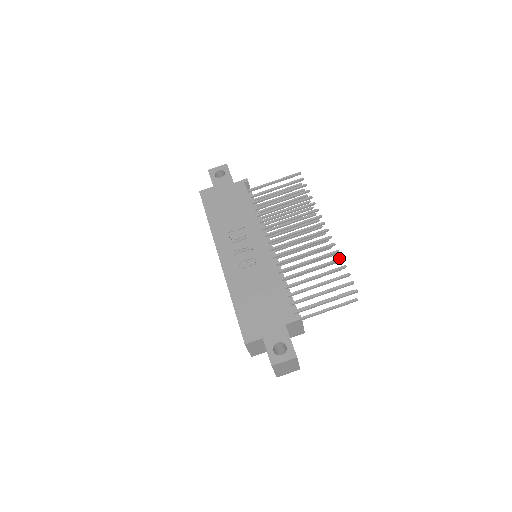
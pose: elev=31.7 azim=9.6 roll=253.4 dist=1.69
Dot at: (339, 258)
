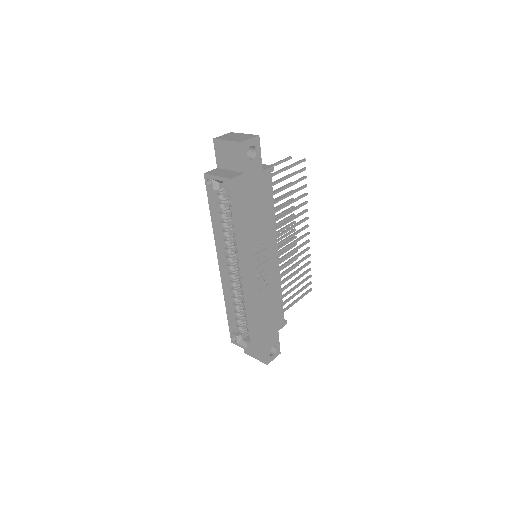
Dot at: (310, 262)
